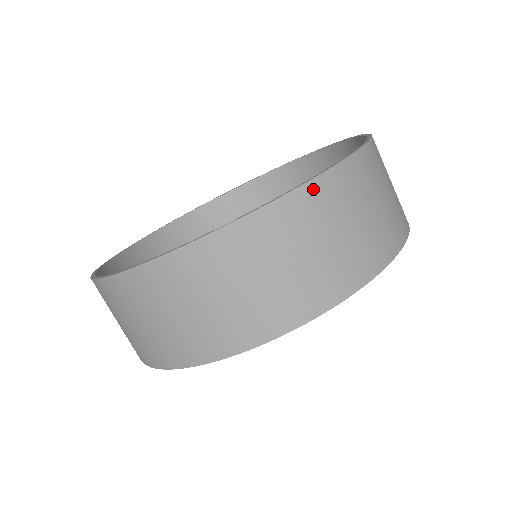
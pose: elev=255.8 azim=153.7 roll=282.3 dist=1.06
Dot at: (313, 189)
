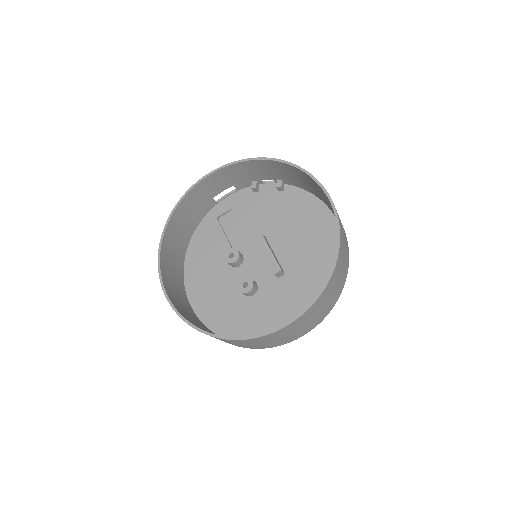
Dot at: (335, 271)
